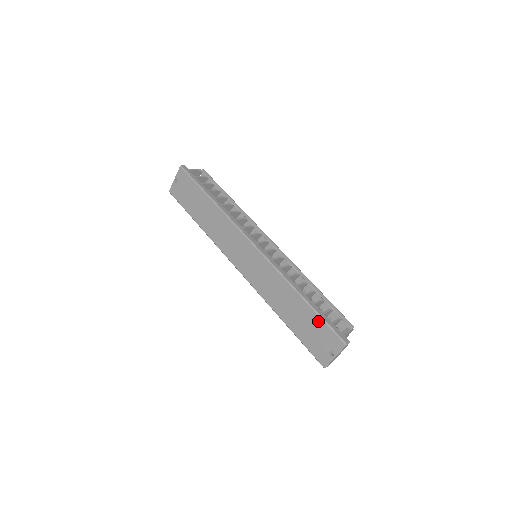
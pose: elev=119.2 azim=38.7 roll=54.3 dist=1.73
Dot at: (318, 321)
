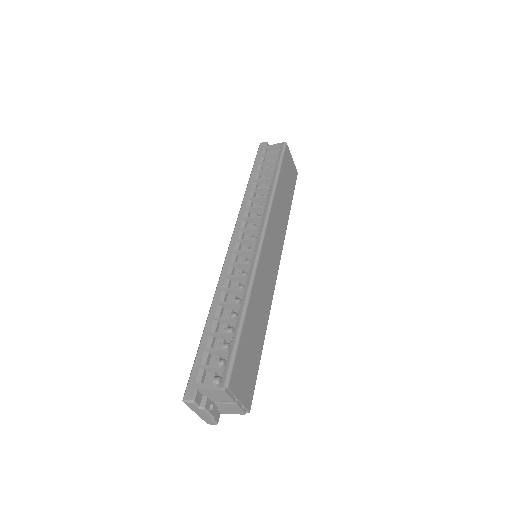
Dot at: occluded
